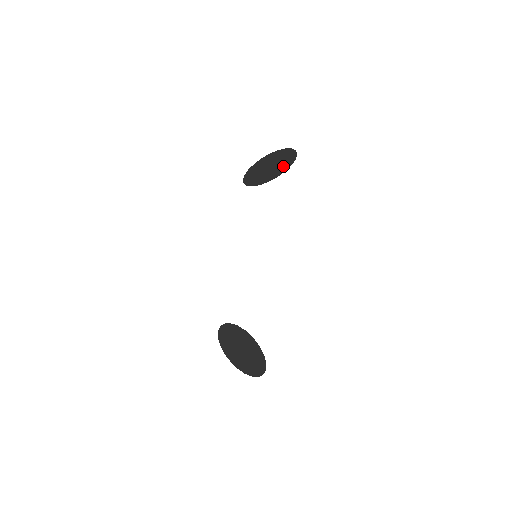
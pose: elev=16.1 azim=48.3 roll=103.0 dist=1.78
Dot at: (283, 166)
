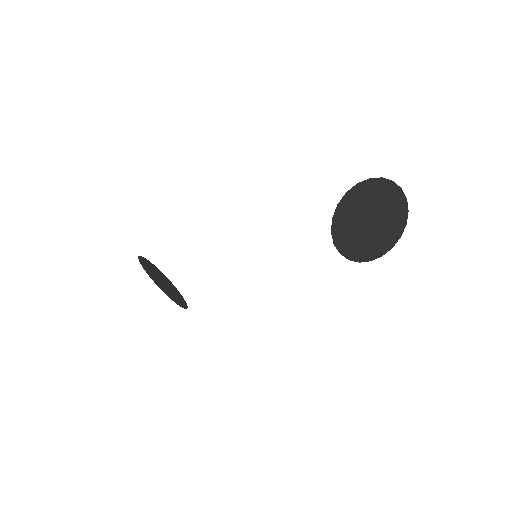
Dot at: (377, 246)
